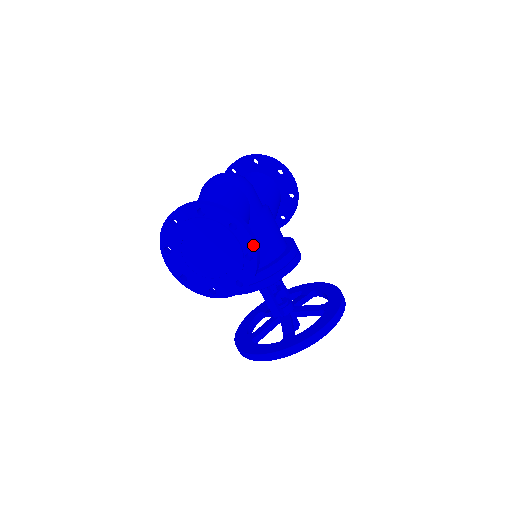
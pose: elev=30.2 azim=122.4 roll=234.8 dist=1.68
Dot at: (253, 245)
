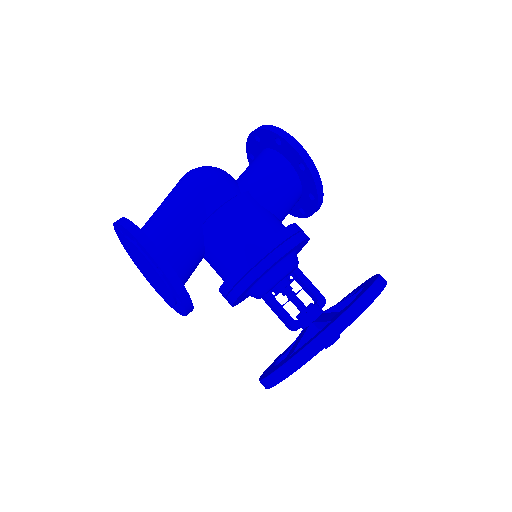
Dot at: (152, 258)
